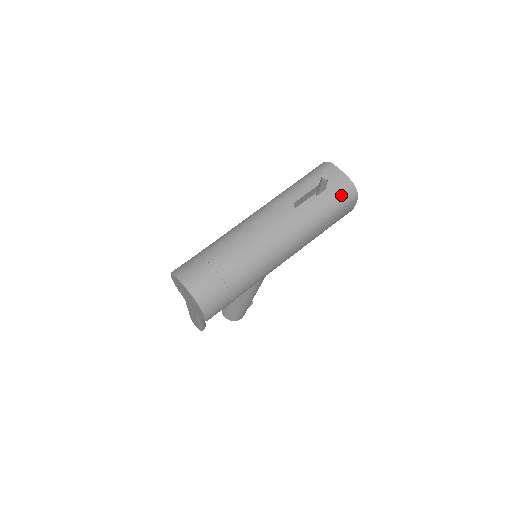
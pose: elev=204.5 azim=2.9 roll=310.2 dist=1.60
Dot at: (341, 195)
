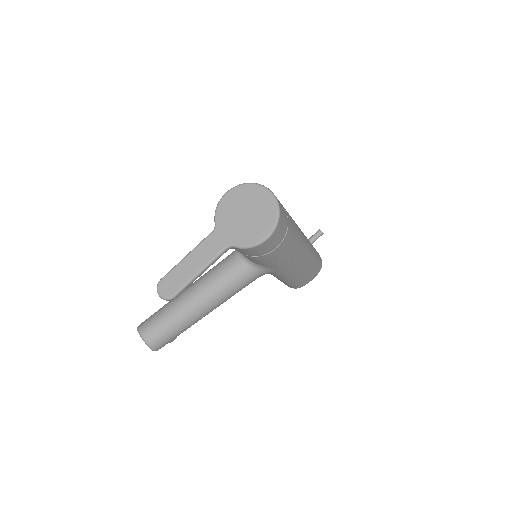
Dot at: (319, 257)
